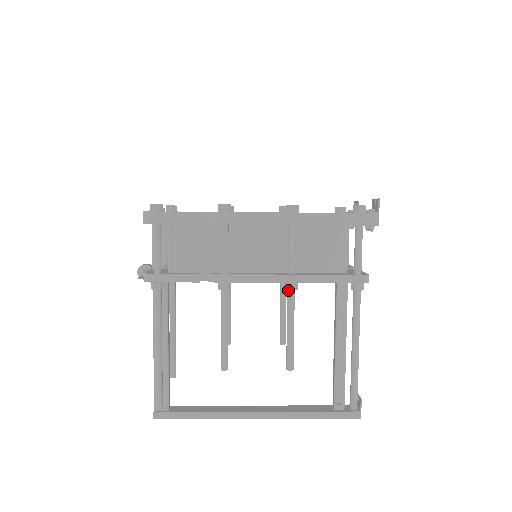
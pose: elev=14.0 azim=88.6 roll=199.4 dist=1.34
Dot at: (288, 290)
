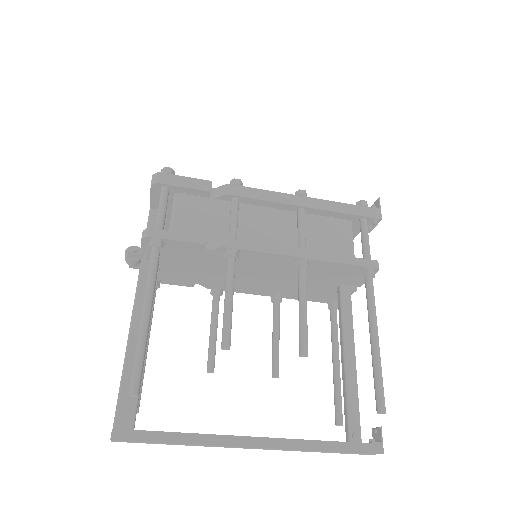
Dot at: (299, 266)
